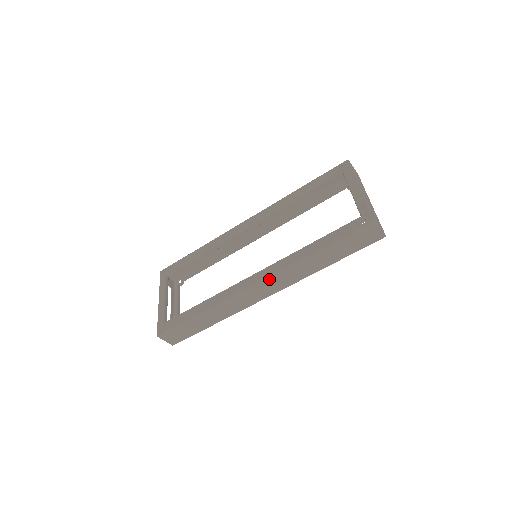
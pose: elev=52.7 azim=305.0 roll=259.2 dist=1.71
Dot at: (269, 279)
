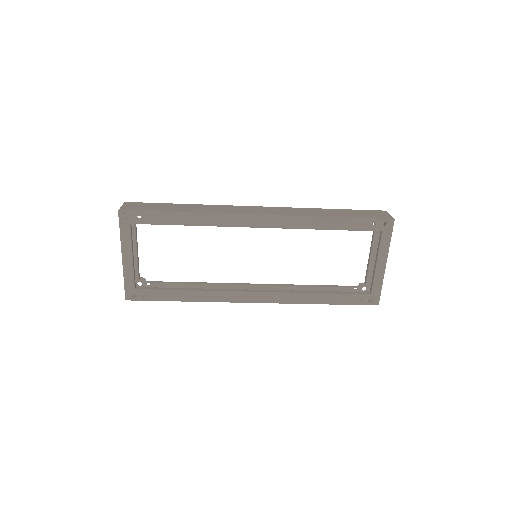
Dot at: (269, 302)
